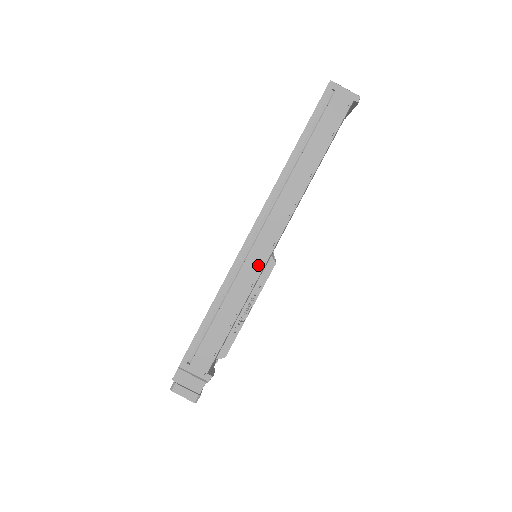
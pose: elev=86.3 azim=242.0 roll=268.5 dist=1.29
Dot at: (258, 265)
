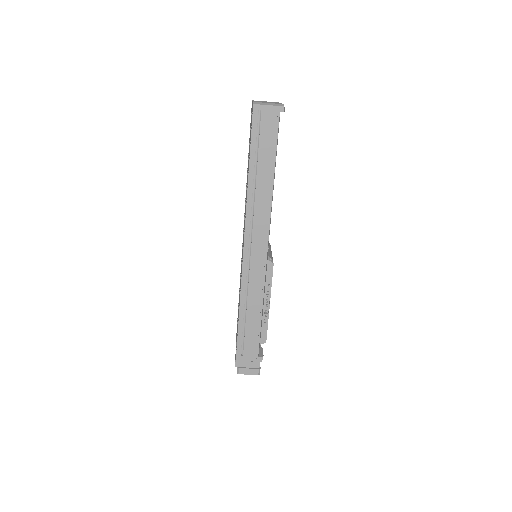
Dot at: (261, 270)
